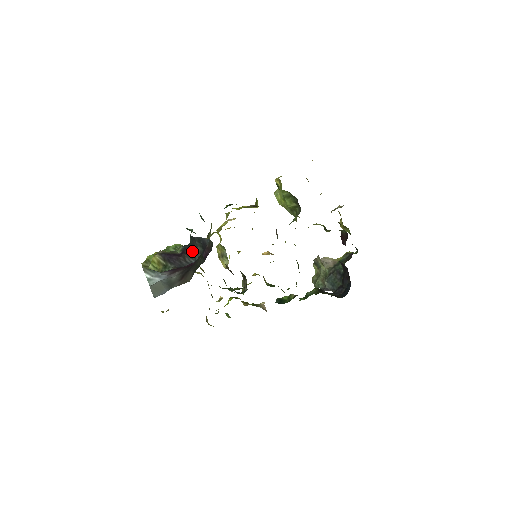
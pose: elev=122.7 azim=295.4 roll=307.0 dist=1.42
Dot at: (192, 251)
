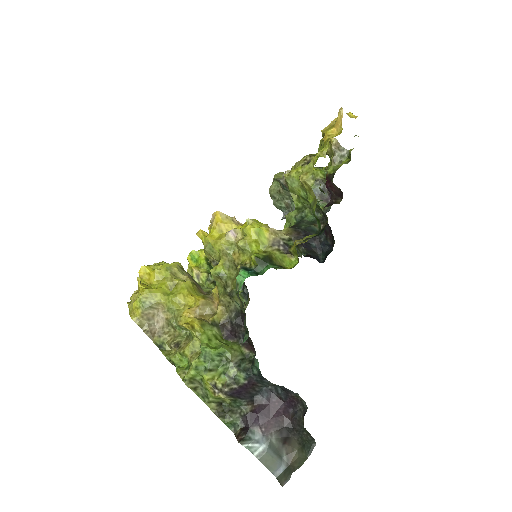
Dot at: (262, 382)
